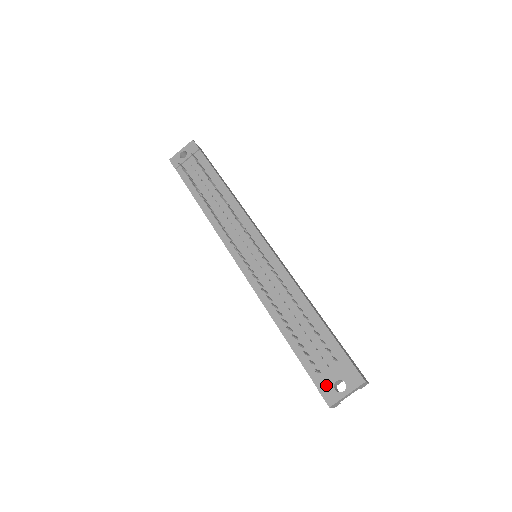
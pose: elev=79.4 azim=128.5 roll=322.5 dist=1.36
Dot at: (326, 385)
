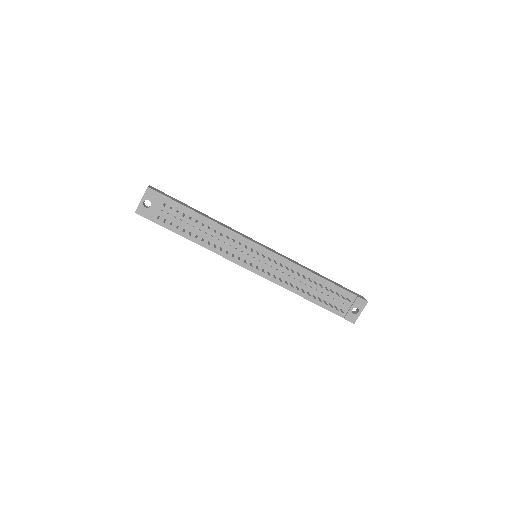
Dot at: (348, 314)
